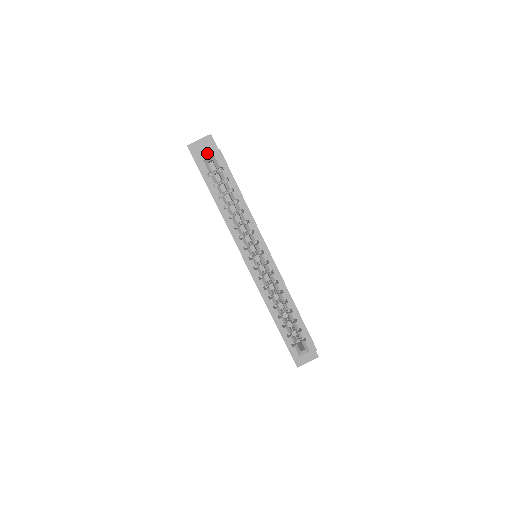
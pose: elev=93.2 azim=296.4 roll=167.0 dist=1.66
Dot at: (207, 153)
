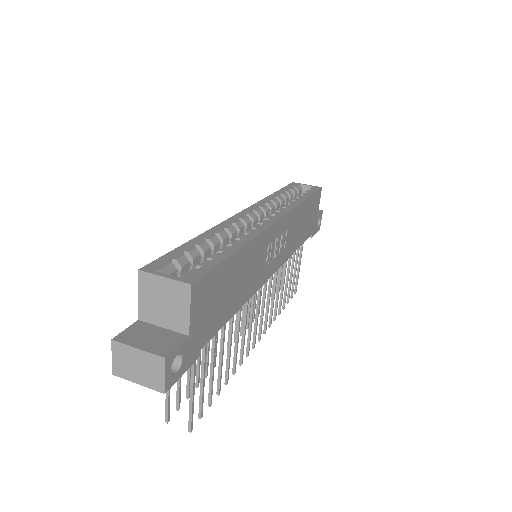
Dot at: occluded
